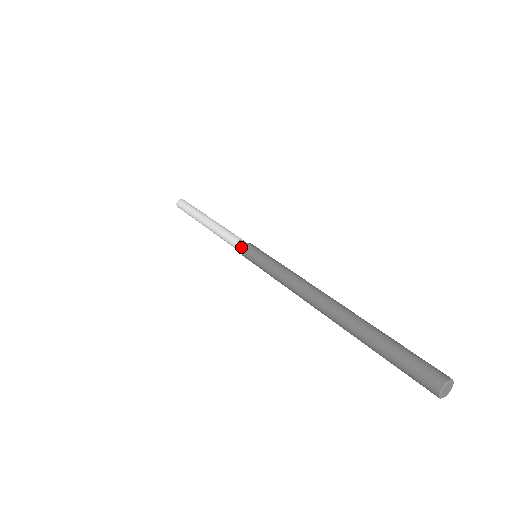
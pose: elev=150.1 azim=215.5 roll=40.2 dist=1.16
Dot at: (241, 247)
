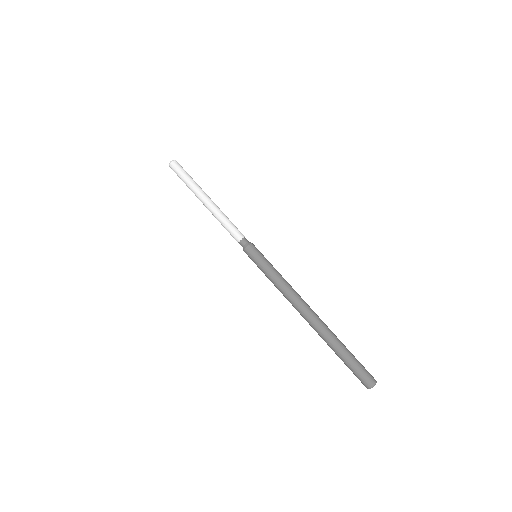
Dot at: (244, 246)
